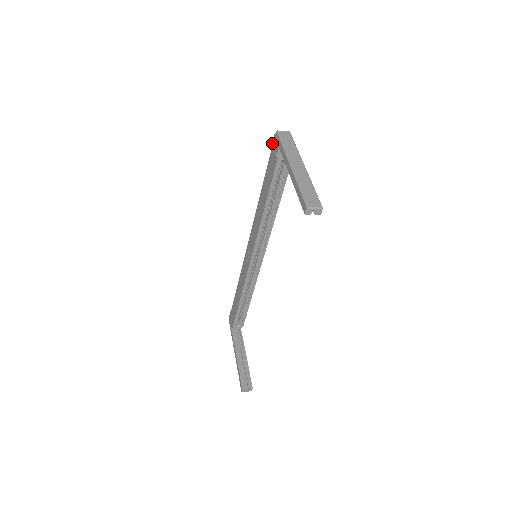
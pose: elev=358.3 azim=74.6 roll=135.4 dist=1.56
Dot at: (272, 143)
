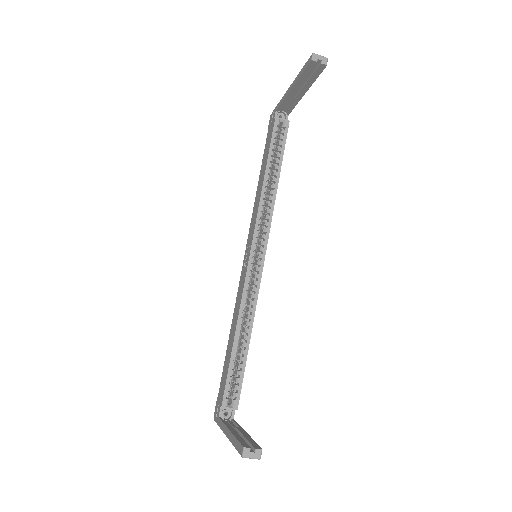
Dot at: (268, 125)
